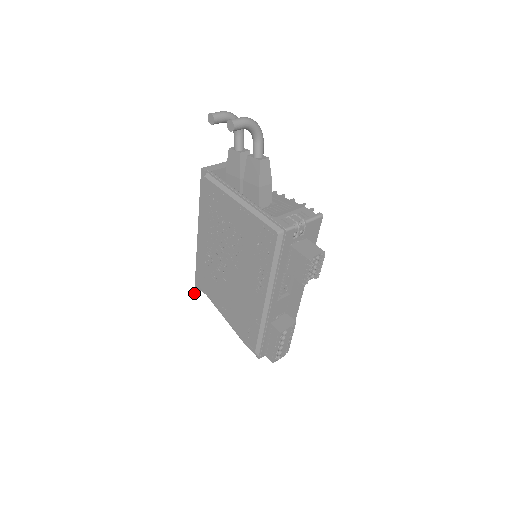
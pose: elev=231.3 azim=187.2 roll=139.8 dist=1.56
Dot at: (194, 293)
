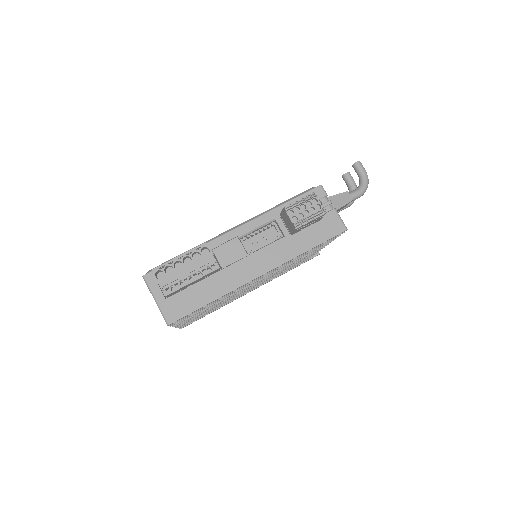
Dot at: occluded
